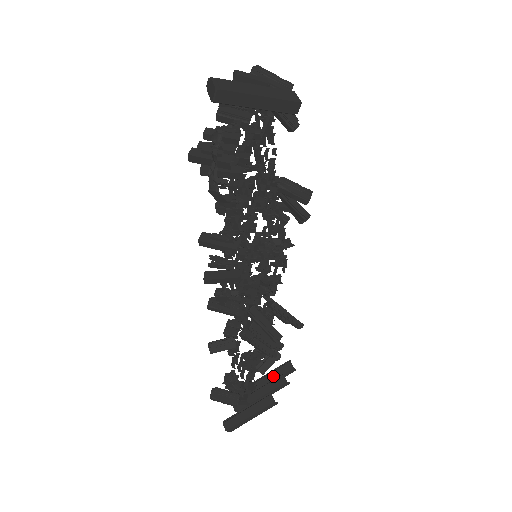
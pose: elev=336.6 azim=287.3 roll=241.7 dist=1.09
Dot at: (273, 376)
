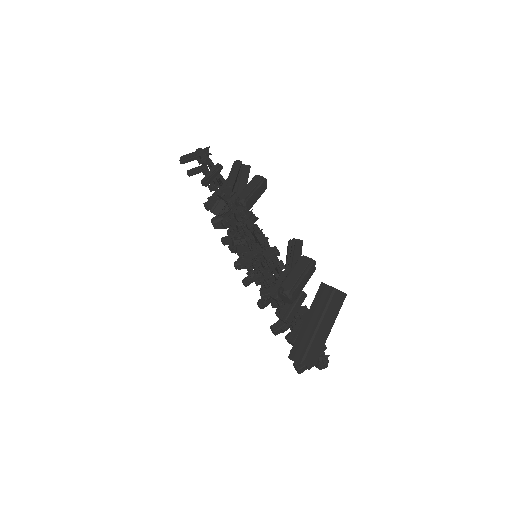
Dot at: occluded
